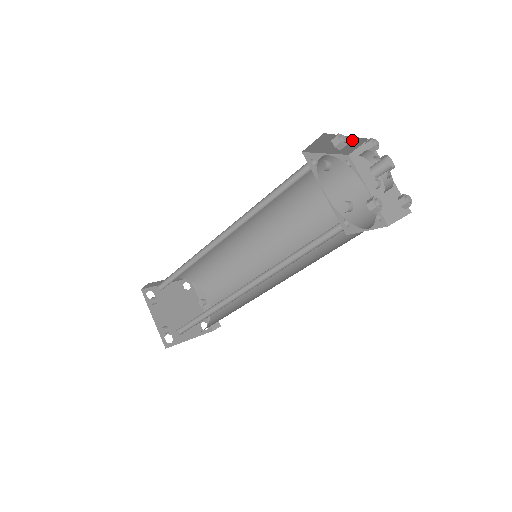
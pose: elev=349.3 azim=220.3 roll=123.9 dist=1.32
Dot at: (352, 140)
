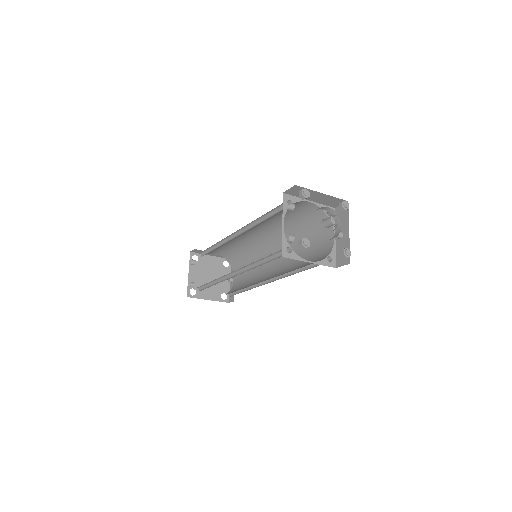
Dot at: (330, 197)
